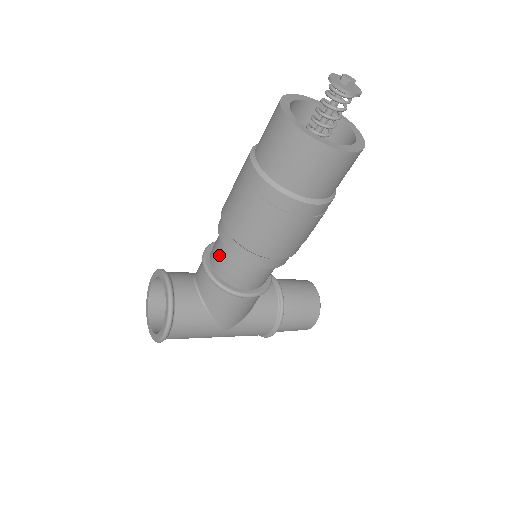
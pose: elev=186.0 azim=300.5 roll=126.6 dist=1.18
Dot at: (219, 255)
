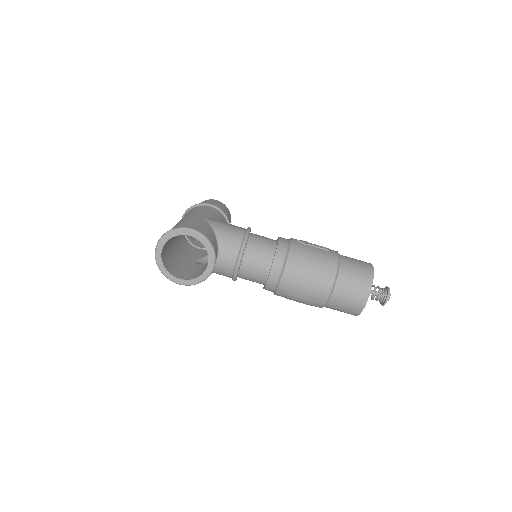
Dot at: (255, 271)
